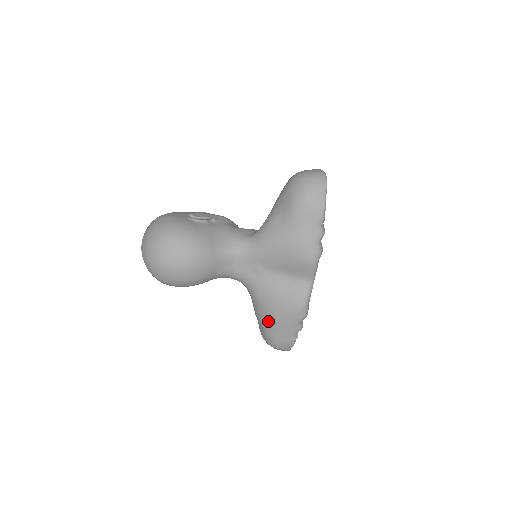
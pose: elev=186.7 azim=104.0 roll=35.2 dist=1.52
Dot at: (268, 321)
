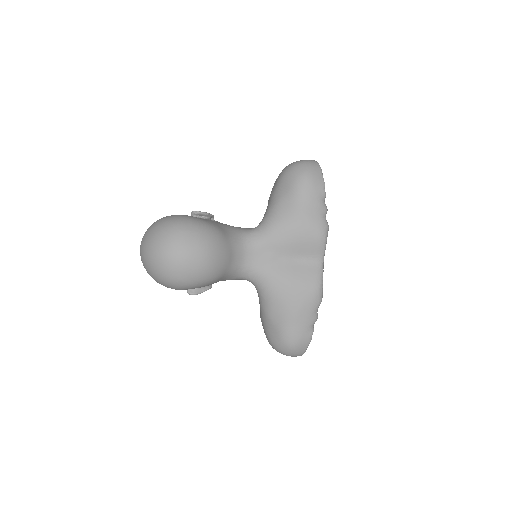
Dot at: (285, 315)
